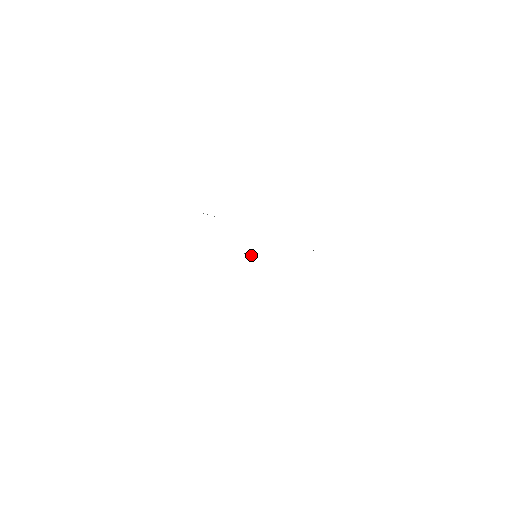
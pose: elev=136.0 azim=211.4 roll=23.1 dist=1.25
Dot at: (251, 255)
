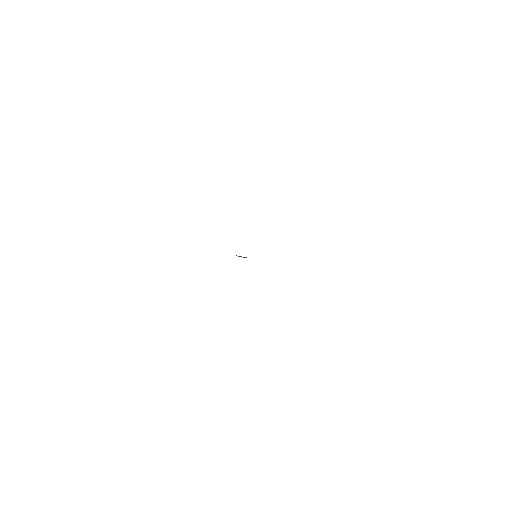
Dot at: occluded
